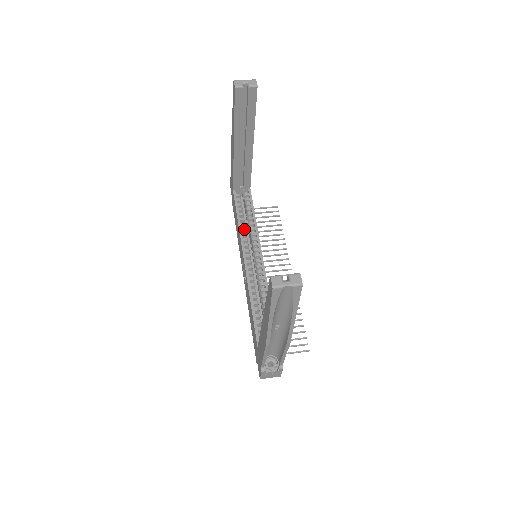
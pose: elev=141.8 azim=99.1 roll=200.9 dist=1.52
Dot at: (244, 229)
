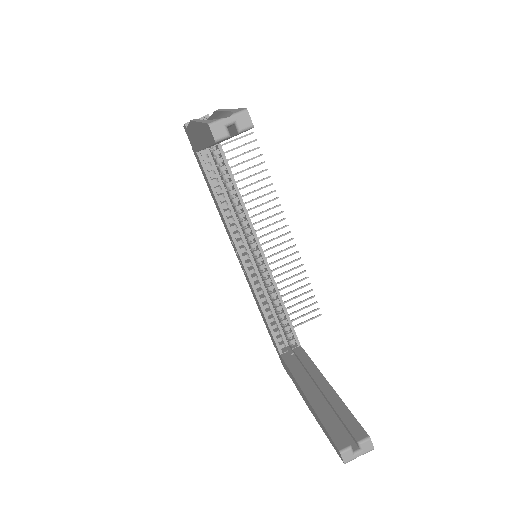
Dot at: (228, 212)
